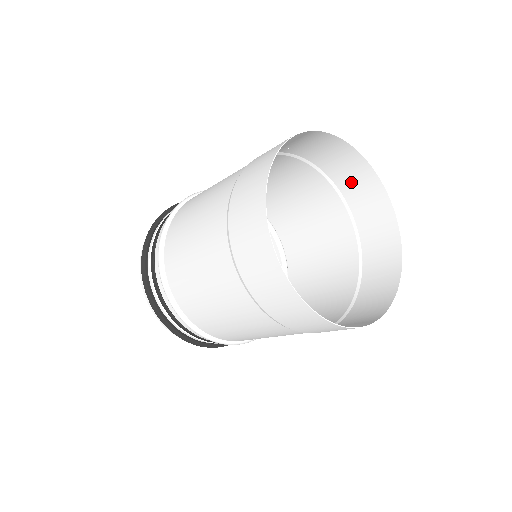
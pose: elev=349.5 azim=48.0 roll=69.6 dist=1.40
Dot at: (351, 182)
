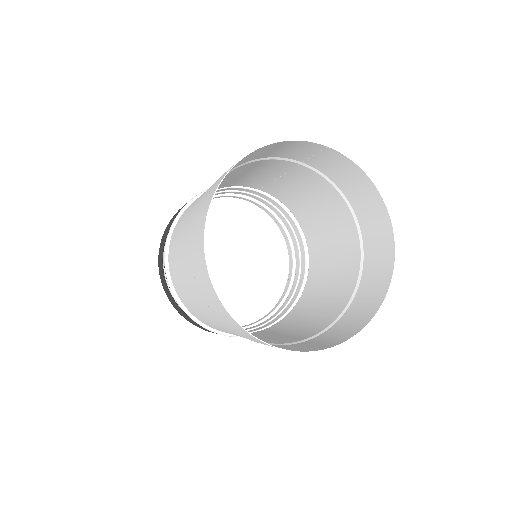
Dot at: (368, 218)
